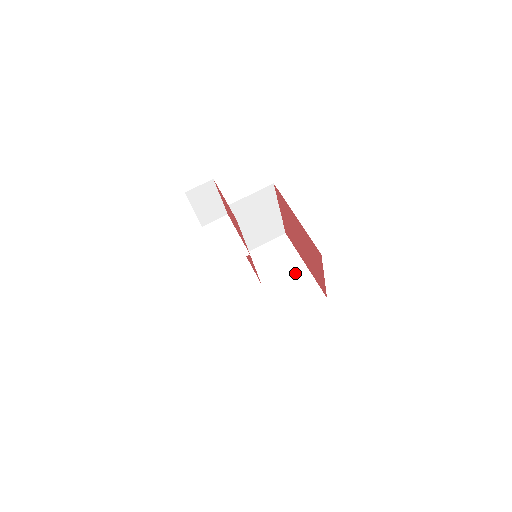
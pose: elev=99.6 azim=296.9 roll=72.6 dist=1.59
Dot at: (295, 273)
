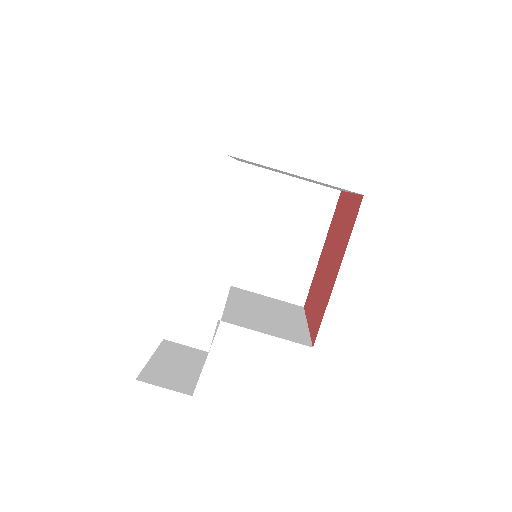
Dot at: (302, 251)
